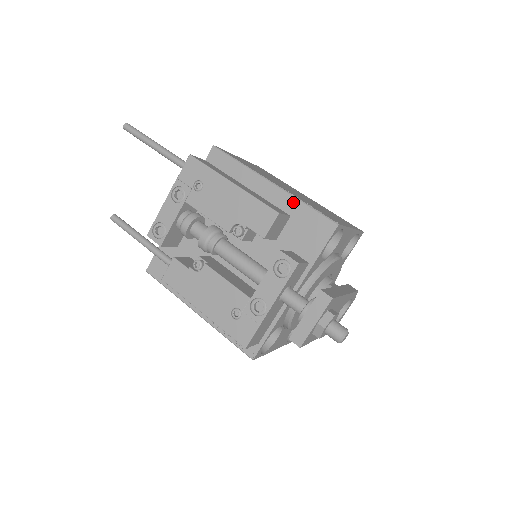
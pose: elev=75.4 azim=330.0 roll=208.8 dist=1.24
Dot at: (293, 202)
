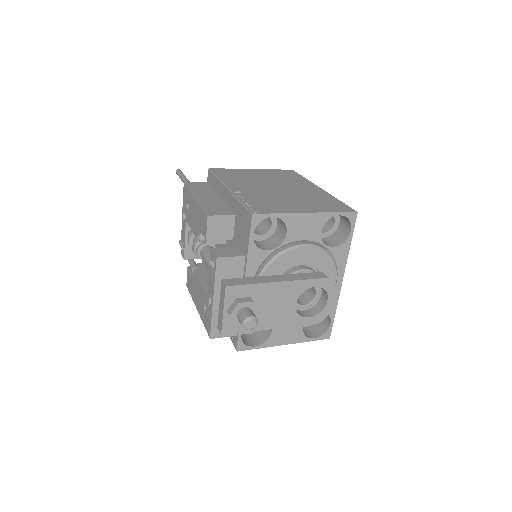
Dot at: (235, 202)
